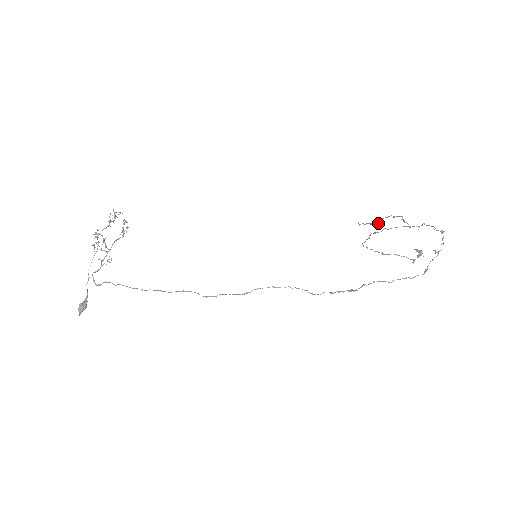
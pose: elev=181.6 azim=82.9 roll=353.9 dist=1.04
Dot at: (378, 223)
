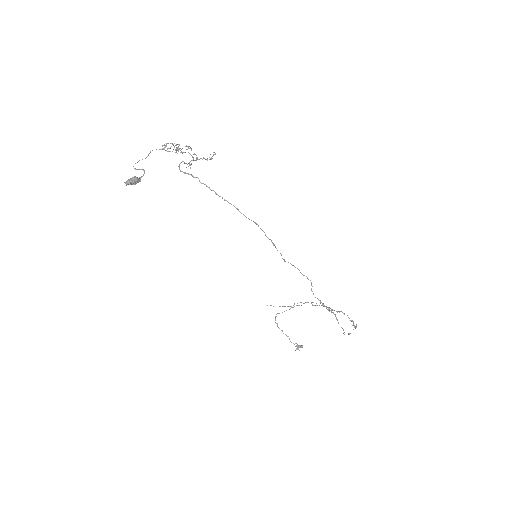
Dot at: (293, 305)
